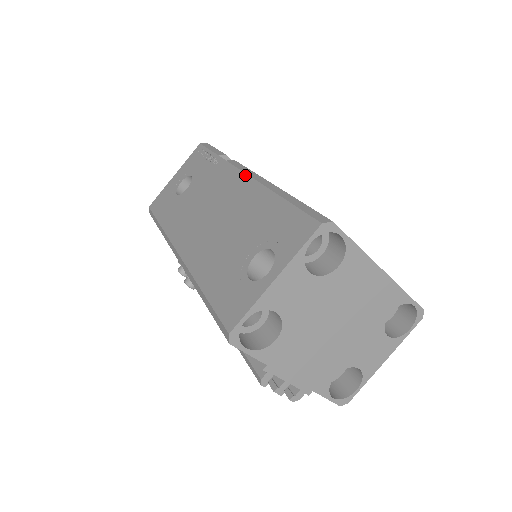
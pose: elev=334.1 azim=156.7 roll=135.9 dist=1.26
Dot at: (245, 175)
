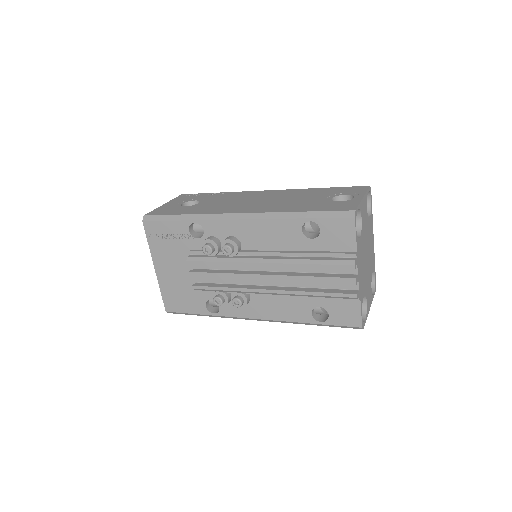
Dot at: (271, 190)
